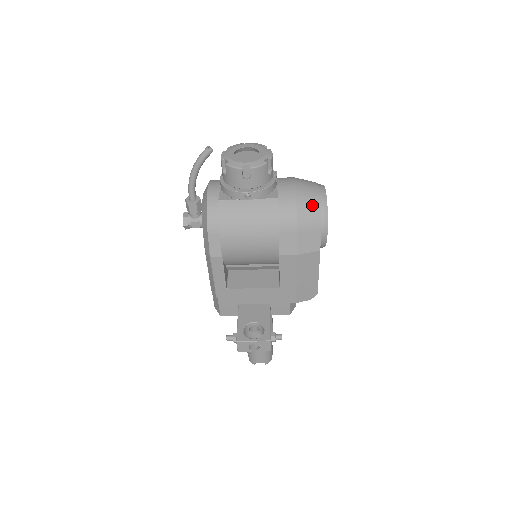
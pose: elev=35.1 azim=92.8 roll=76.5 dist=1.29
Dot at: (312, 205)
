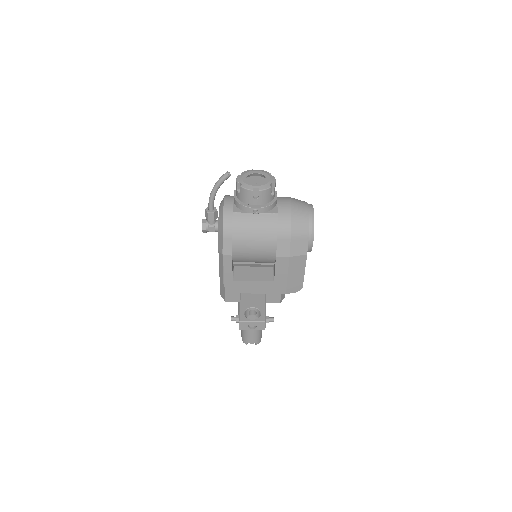
Dot at: (303, 220)
